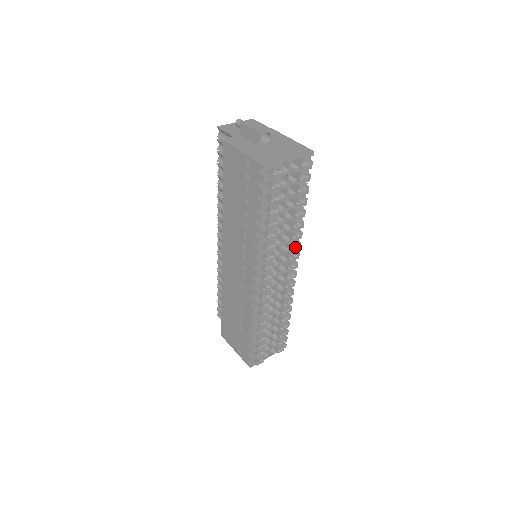
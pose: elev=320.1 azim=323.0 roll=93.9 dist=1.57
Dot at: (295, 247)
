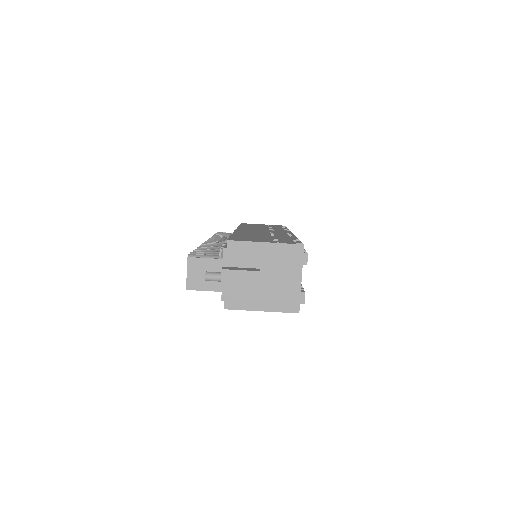
Dot at: occluded
